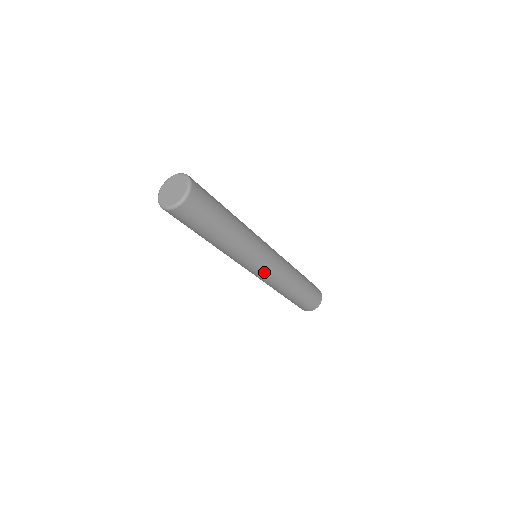
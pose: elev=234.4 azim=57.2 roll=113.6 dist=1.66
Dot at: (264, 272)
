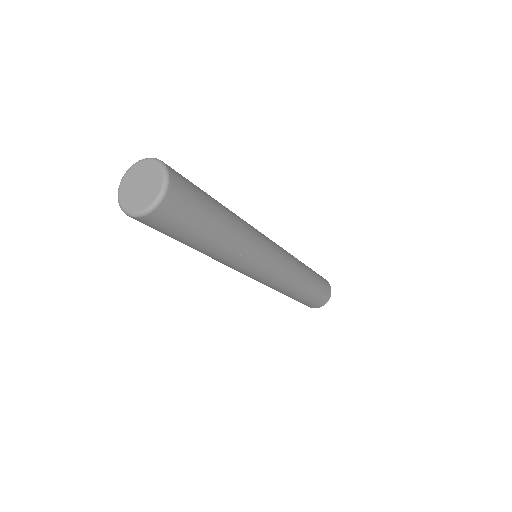
Dot at: (275, 270)
